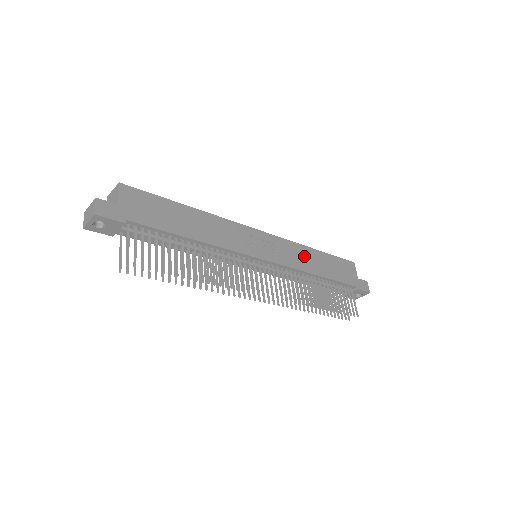
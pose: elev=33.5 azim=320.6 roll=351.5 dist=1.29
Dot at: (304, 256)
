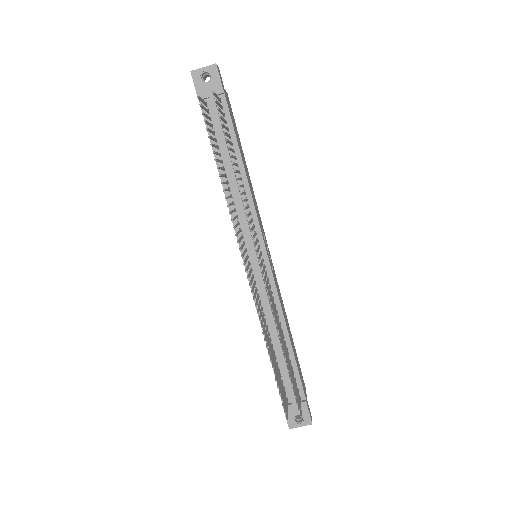
Dot at: (284, 311)
